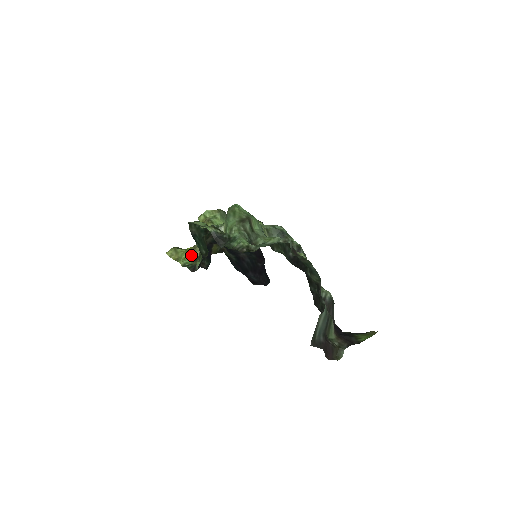
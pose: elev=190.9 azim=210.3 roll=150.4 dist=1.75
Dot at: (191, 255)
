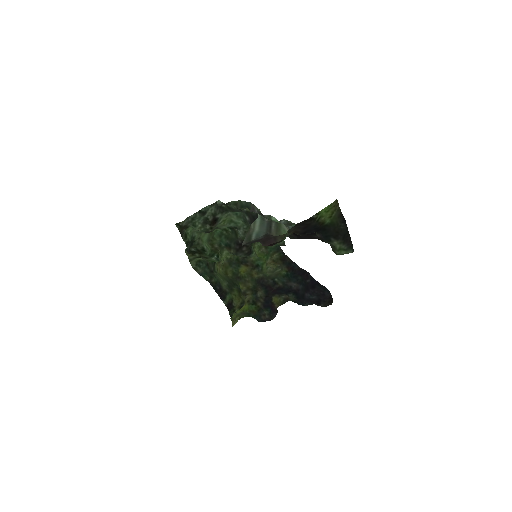
Dot at: occluded
